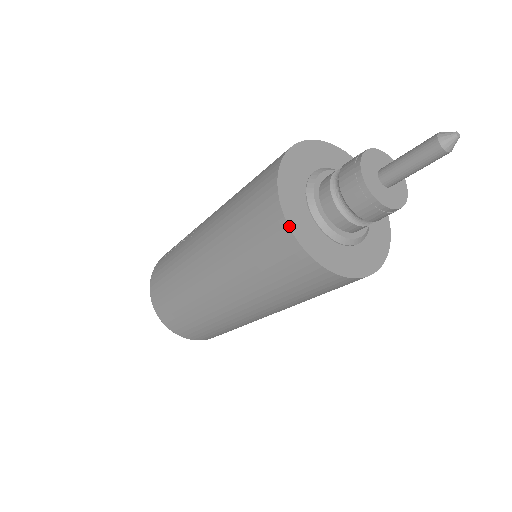
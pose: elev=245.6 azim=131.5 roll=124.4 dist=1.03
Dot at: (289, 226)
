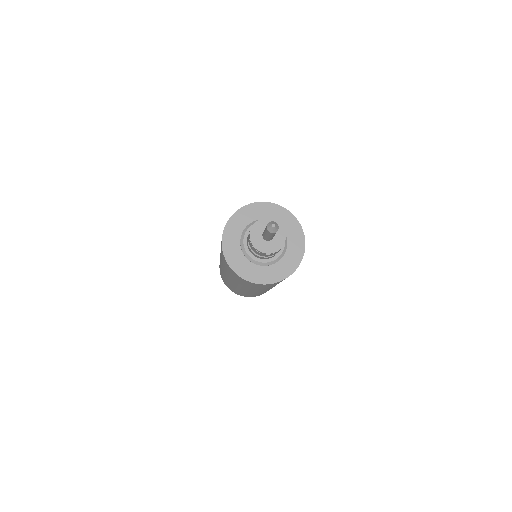
Dot at: (235, 272)
